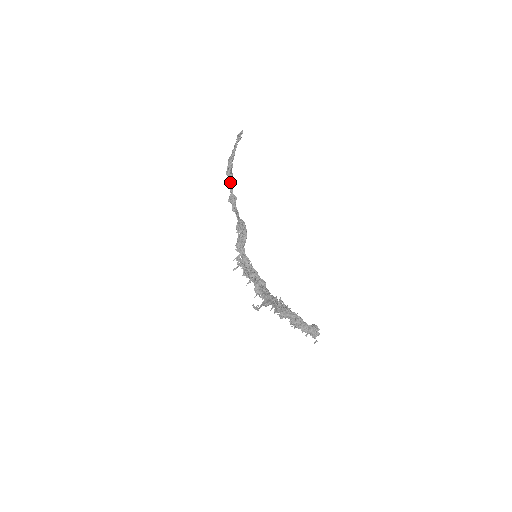
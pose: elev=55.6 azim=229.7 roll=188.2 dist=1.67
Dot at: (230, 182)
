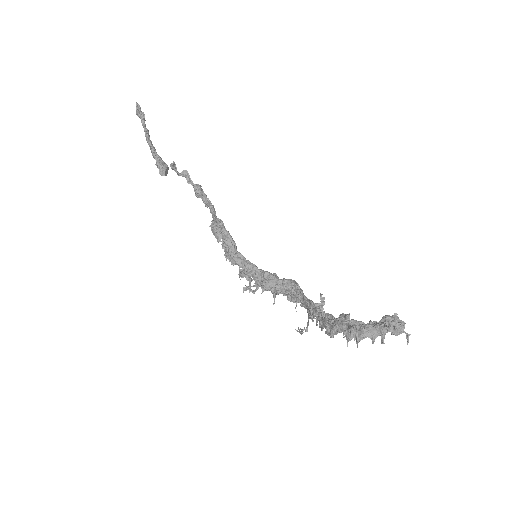
Dot at: (179, 175)
